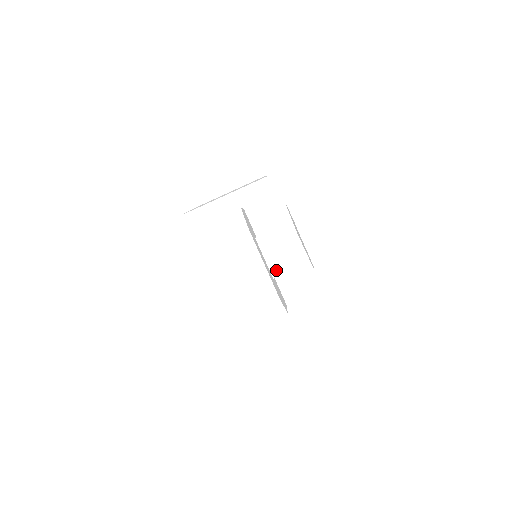
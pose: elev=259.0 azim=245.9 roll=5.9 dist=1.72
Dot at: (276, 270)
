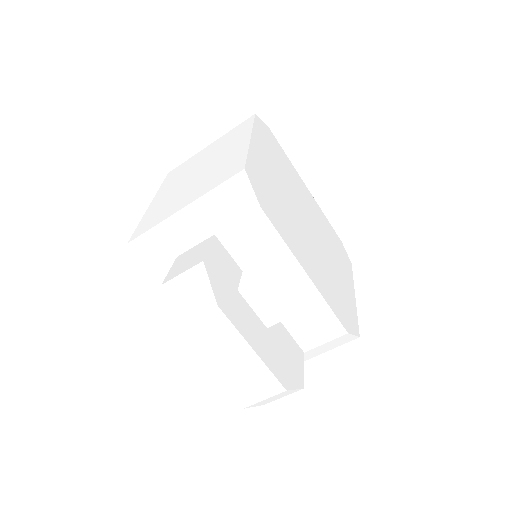
Dot at: (281, 311)
